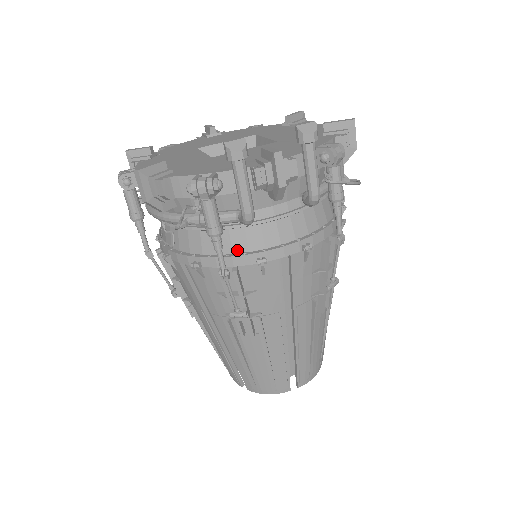
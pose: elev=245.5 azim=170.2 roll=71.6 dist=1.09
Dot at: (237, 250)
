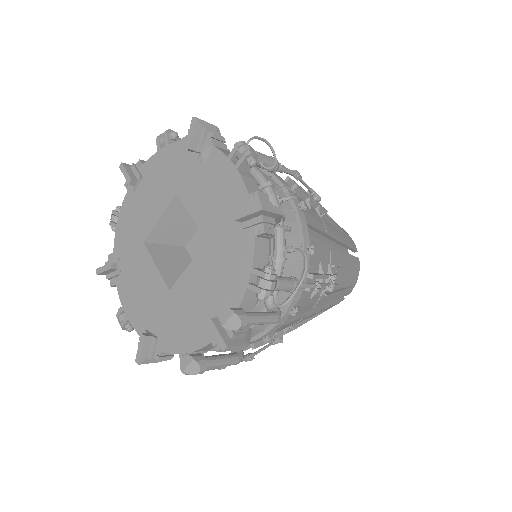
Dot at: occluded
